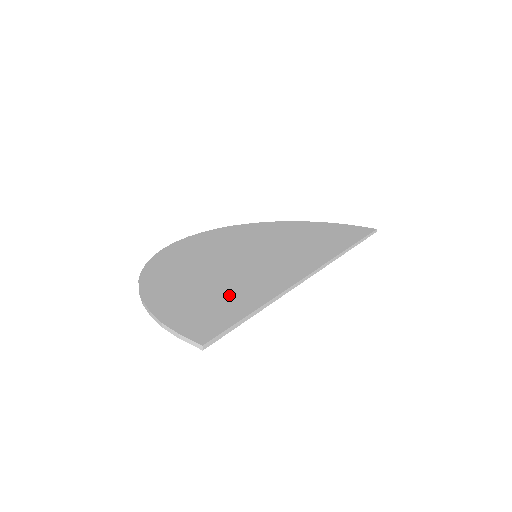
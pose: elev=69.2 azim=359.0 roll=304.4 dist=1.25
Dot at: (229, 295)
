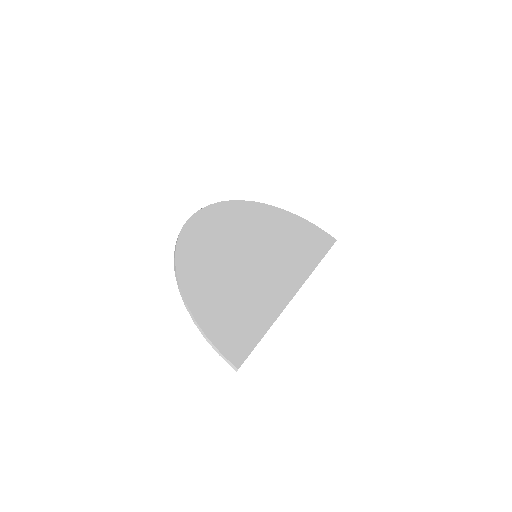
Dot at: (246, 310)
